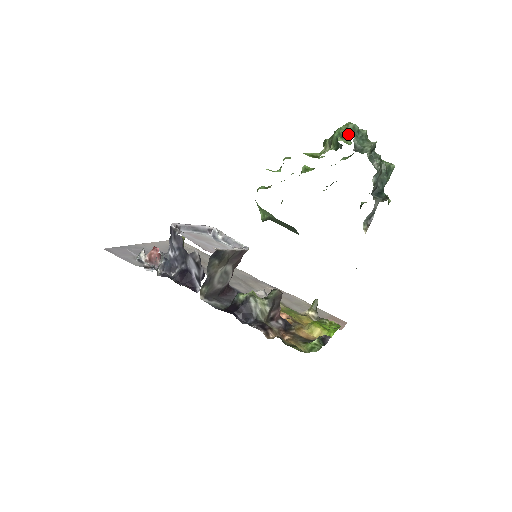
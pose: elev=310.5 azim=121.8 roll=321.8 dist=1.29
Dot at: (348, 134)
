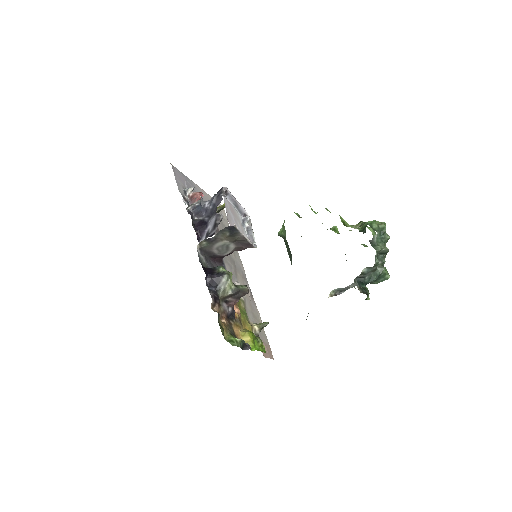
Dot at: (376, 228)
